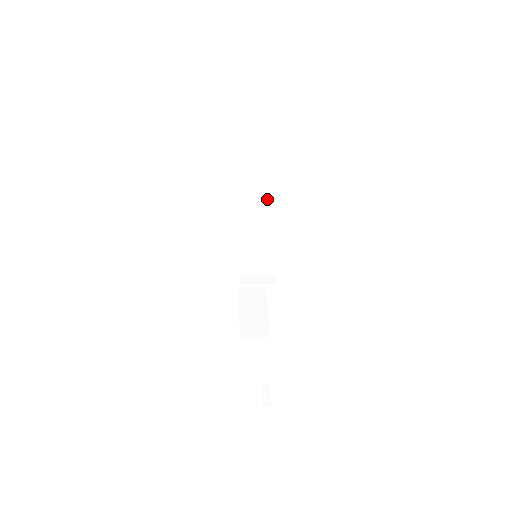
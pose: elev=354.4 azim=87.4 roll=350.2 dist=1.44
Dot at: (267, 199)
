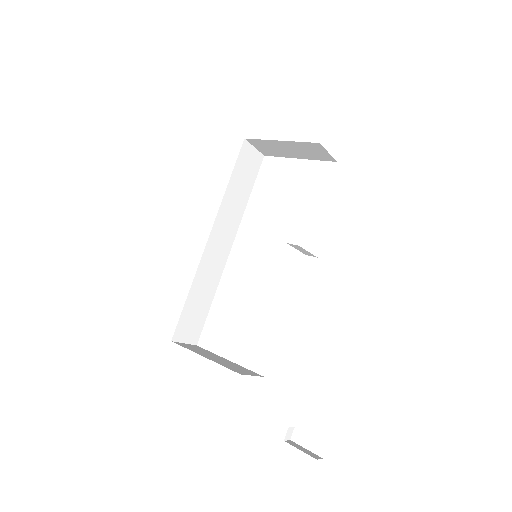
Dot at: (242, 207)
